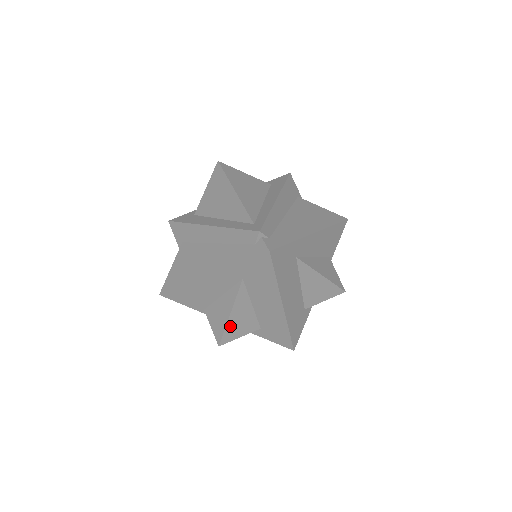
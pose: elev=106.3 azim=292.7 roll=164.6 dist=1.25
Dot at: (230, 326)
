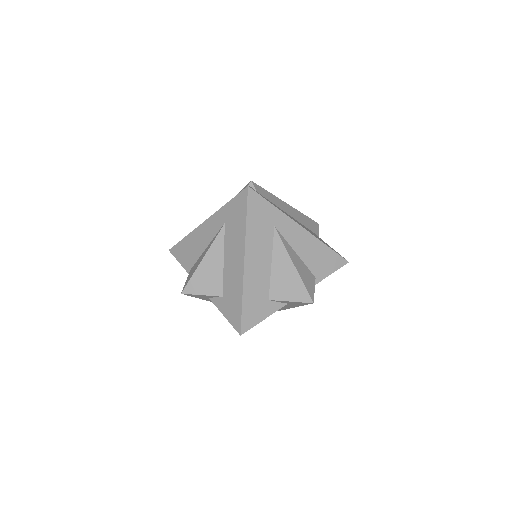
Dot at: (198, 274)
